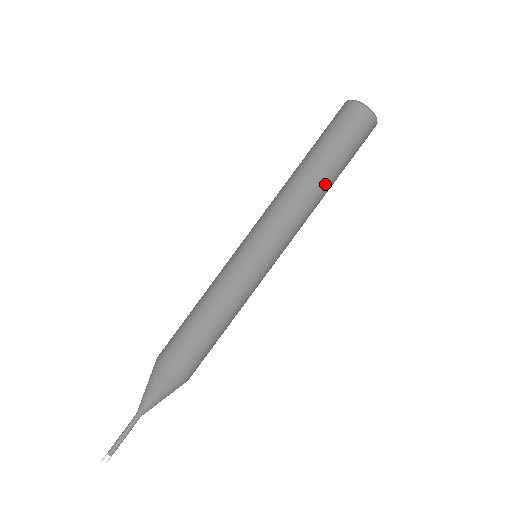
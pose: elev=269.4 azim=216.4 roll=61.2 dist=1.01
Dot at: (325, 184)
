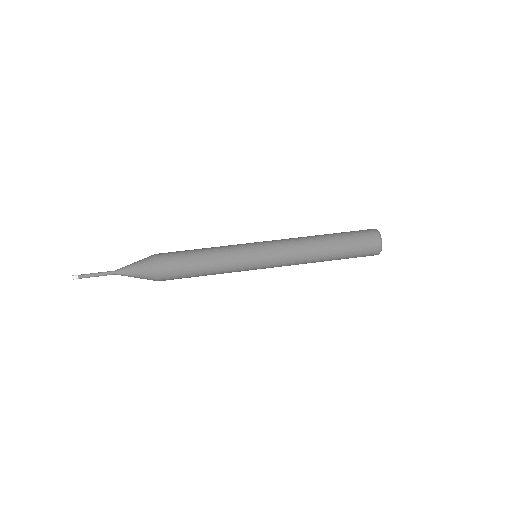
Dot at: (325, 251)
